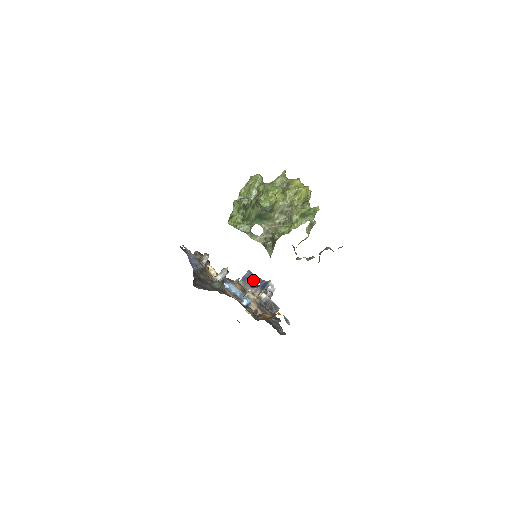
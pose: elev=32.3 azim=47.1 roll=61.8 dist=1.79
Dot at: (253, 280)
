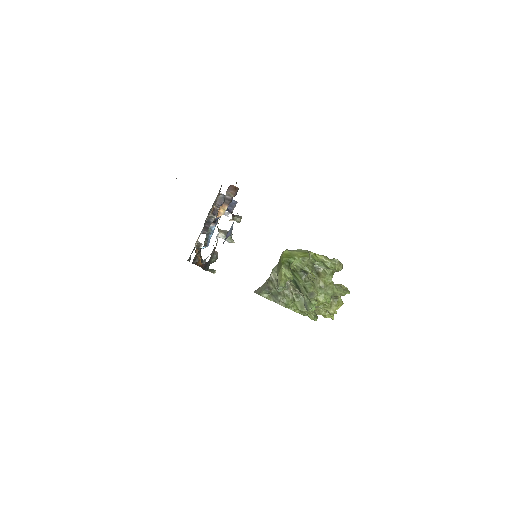
Dot at: occluded
